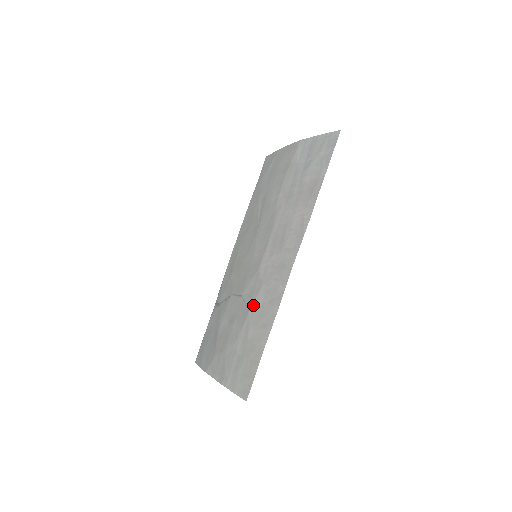
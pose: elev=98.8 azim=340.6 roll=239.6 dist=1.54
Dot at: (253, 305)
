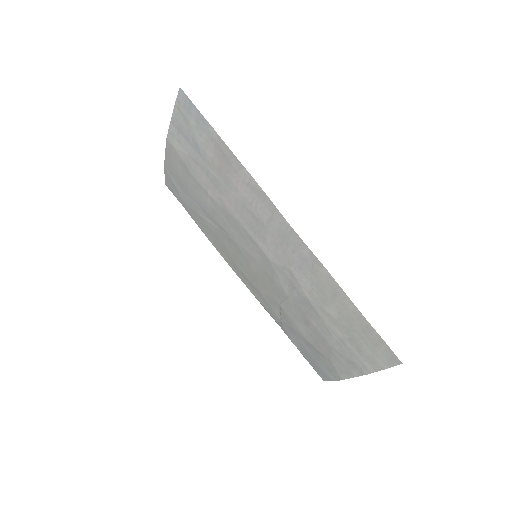
Dot at: (304, 291)
